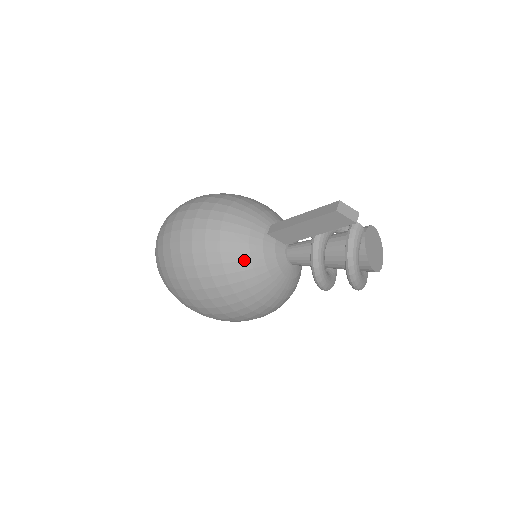
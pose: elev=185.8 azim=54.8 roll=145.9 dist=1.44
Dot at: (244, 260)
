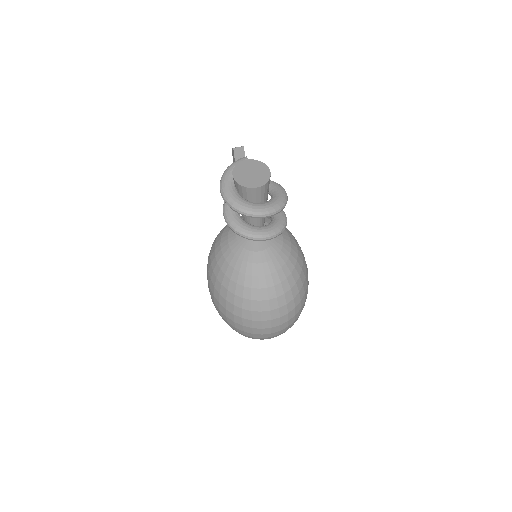
Dot at: (223, 230)
